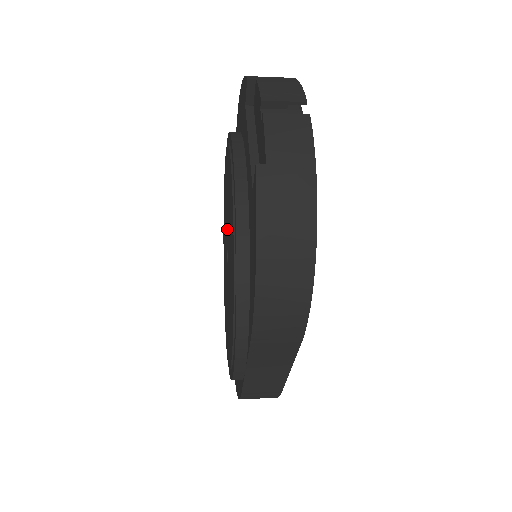
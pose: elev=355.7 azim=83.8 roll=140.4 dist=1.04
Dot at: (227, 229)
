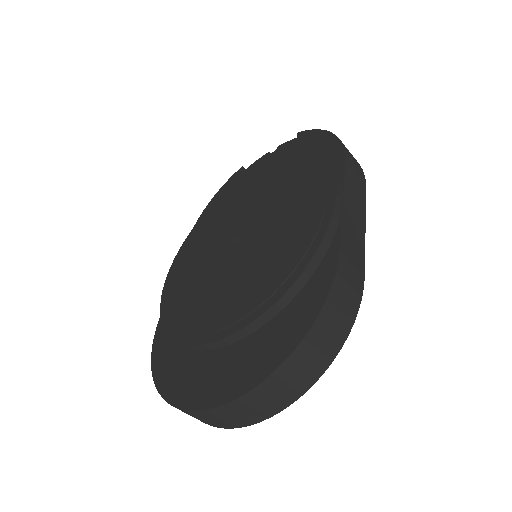
Dot at: (230, 231)
